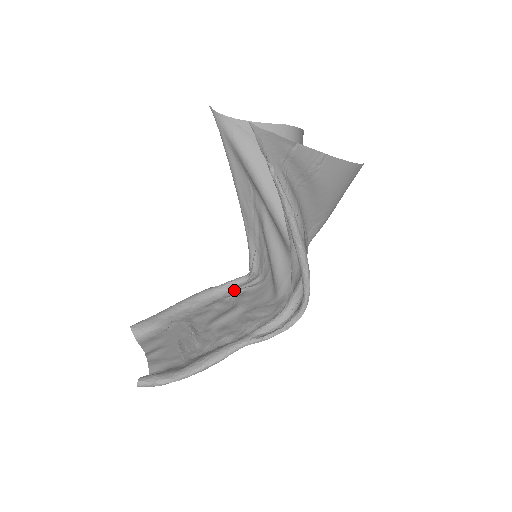
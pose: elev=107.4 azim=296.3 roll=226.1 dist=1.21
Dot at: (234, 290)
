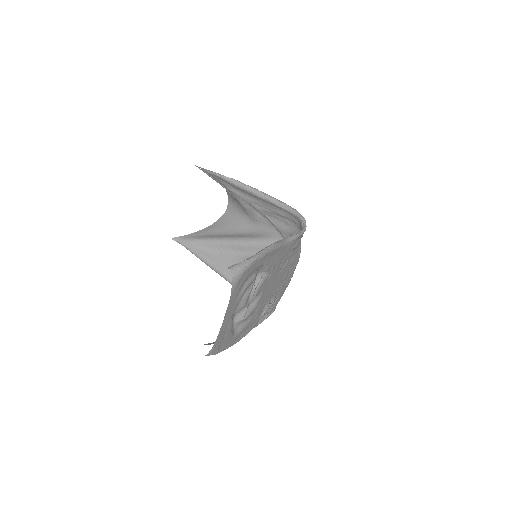
Dot at: (266, 311)
